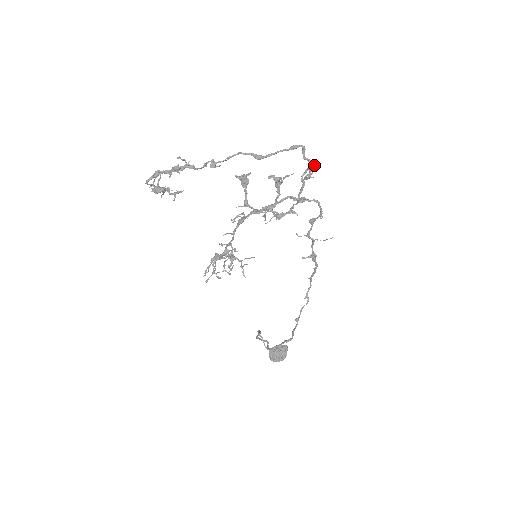
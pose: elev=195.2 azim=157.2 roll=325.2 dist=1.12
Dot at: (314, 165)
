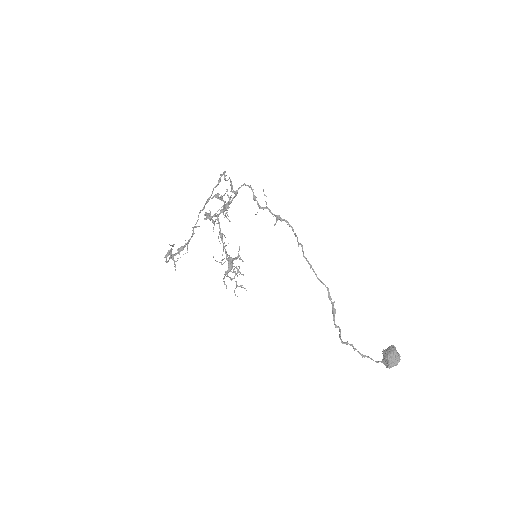
Dot at: (225, 172)
